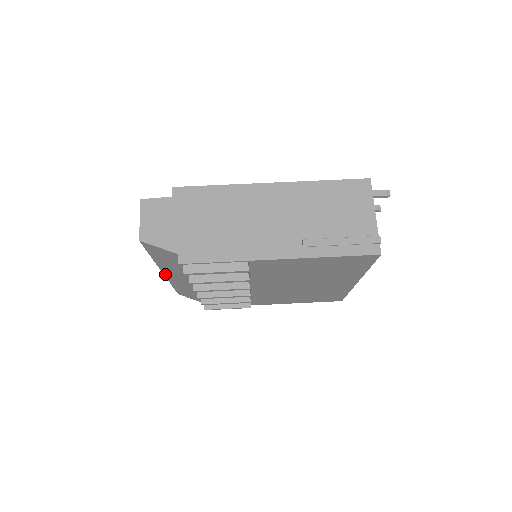
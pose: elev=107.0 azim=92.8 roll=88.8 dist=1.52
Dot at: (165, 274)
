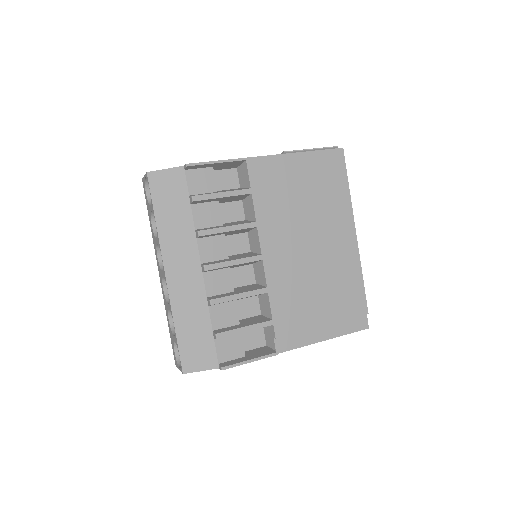
Dot at: (168, 278)
